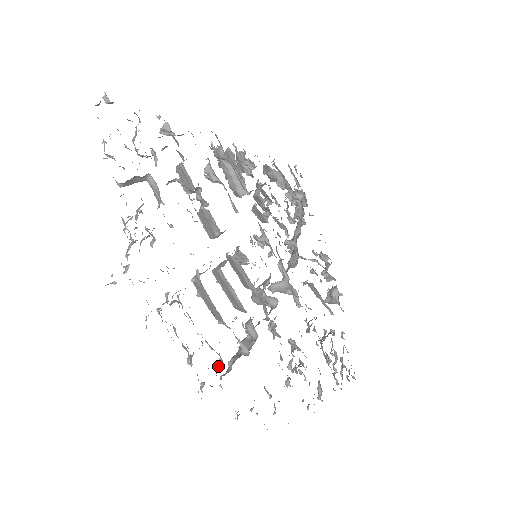
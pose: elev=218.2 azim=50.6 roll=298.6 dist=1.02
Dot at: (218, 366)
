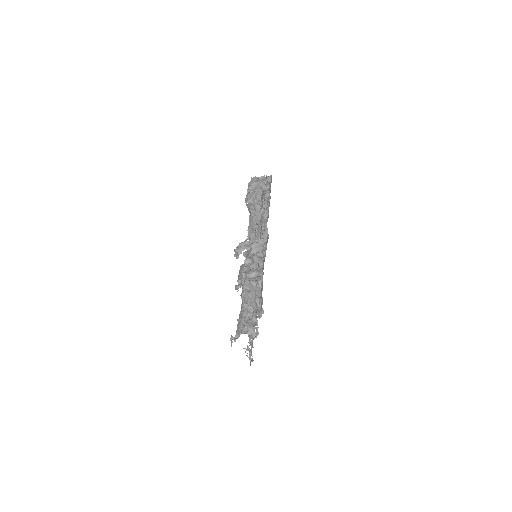
Dot at: occluded
